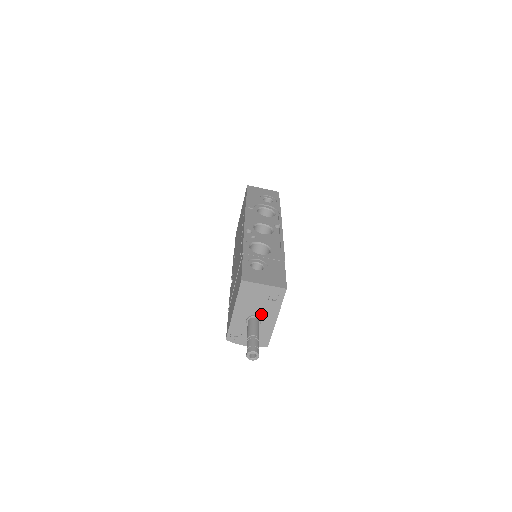
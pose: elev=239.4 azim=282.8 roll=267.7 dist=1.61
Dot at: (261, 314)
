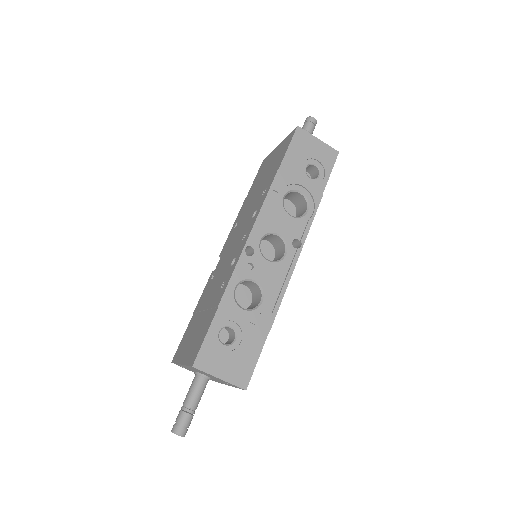
Dot at: (212, 378)
